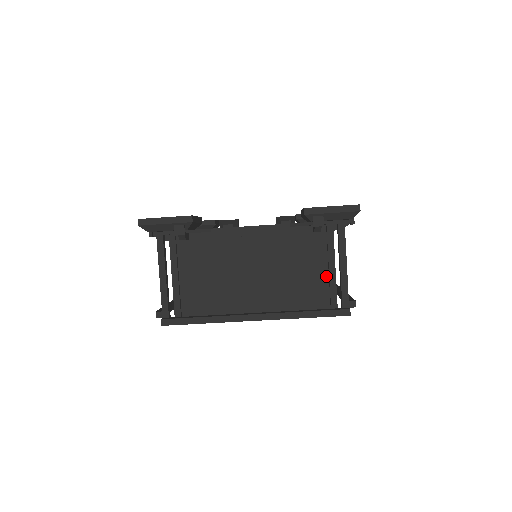
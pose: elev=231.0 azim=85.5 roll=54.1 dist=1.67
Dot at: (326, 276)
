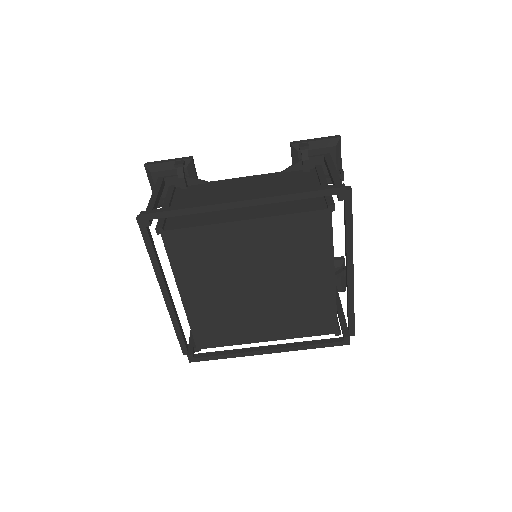
Dot at: occluded
